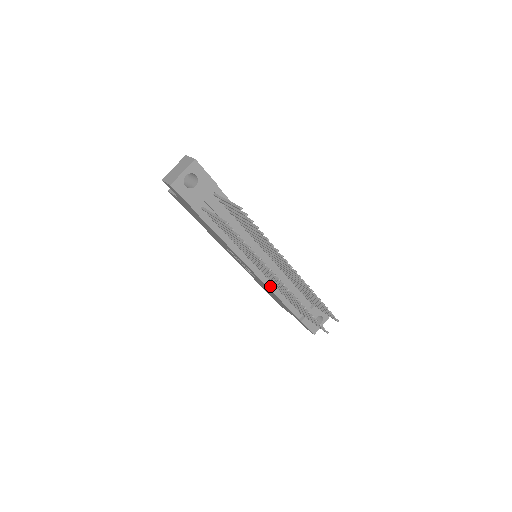
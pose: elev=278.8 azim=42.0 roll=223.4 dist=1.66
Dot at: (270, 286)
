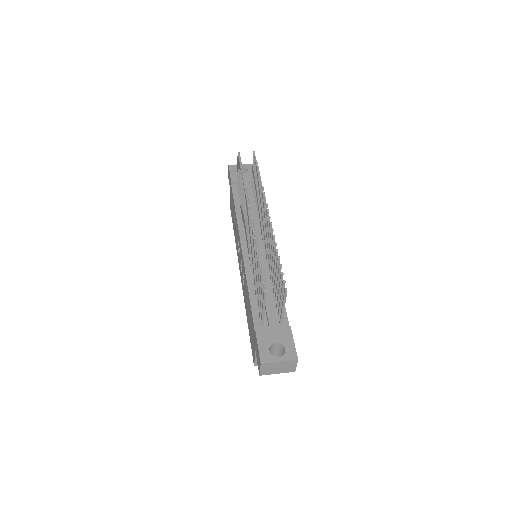
Dot at: (248, 272)
